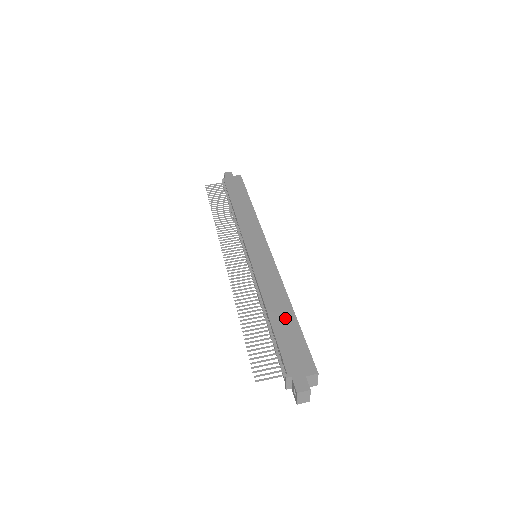
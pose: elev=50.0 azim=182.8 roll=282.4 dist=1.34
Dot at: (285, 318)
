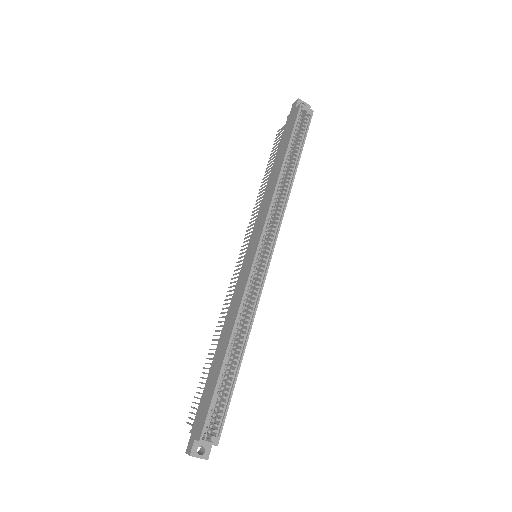
Dot at: (218, 361)
